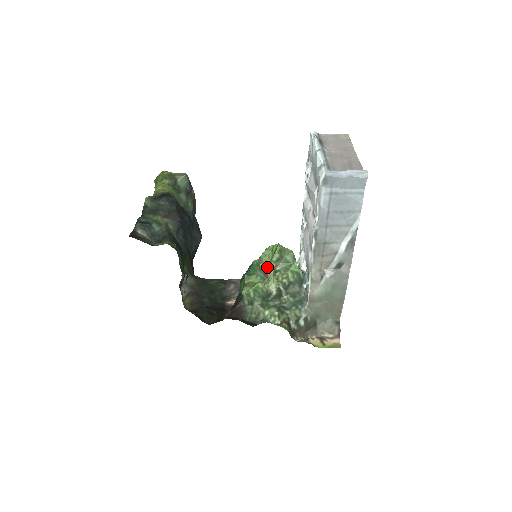
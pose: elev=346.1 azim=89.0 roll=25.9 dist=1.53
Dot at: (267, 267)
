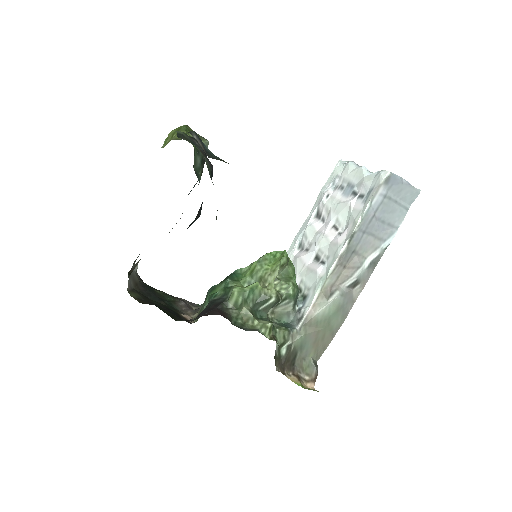
Dot at: (268, 270)
